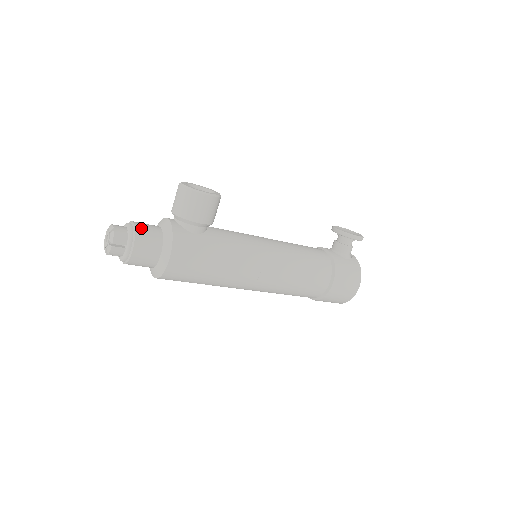
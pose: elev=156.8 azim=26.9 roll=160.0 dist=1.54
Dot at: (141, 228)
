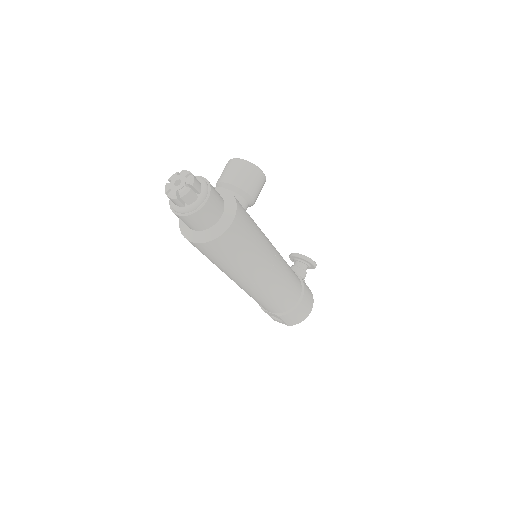
Dot at: occluded
